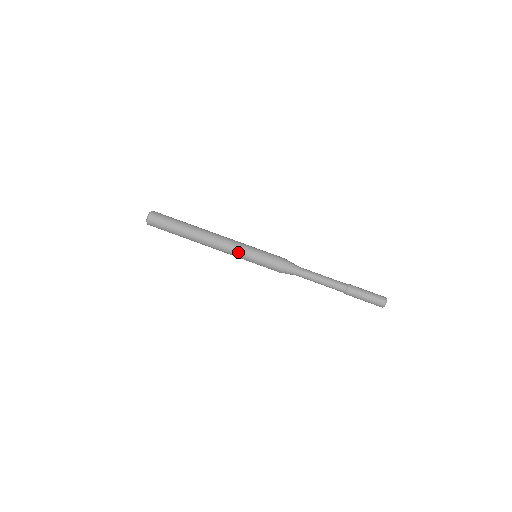
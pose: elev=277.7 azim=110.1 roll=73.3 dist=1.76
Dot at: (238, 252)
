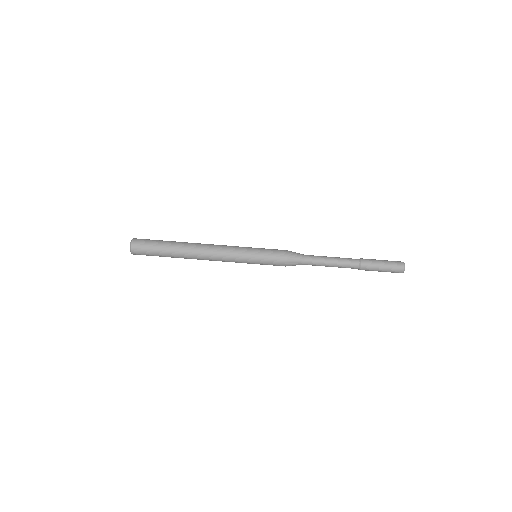
Dot at: (236, 260)
